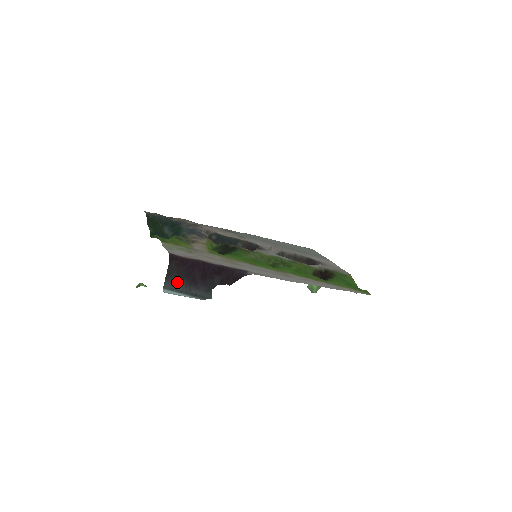
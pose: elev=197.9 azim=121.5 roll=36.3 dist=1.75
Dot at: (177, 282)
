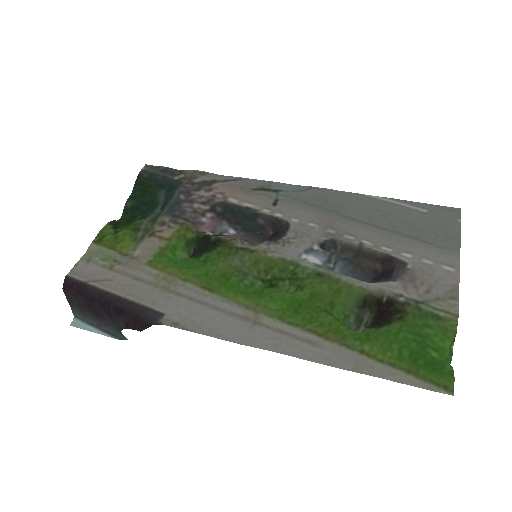
Dot at: (83, 313)
